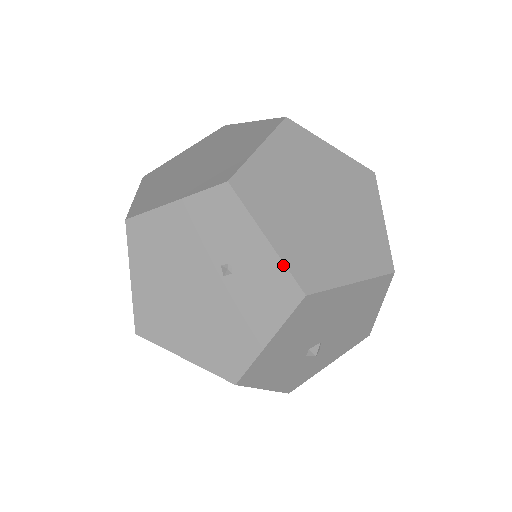
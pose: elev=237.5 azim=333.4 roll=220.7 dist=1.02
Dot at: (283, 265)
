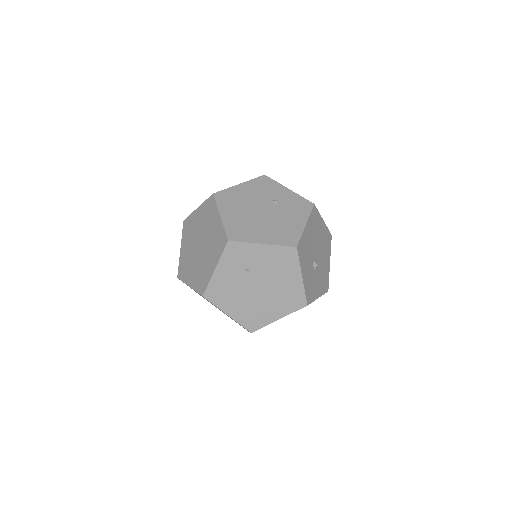
Dot at: (300, 196)
